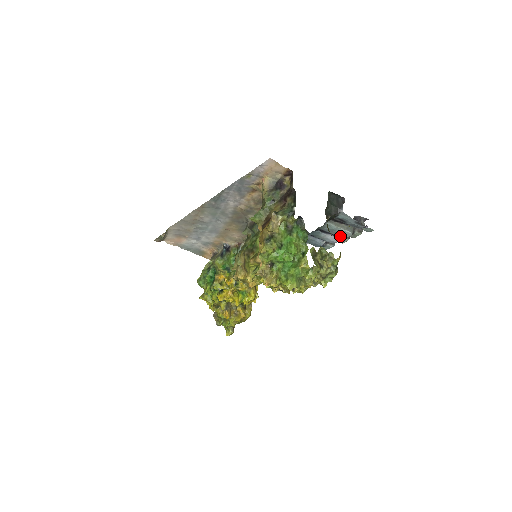
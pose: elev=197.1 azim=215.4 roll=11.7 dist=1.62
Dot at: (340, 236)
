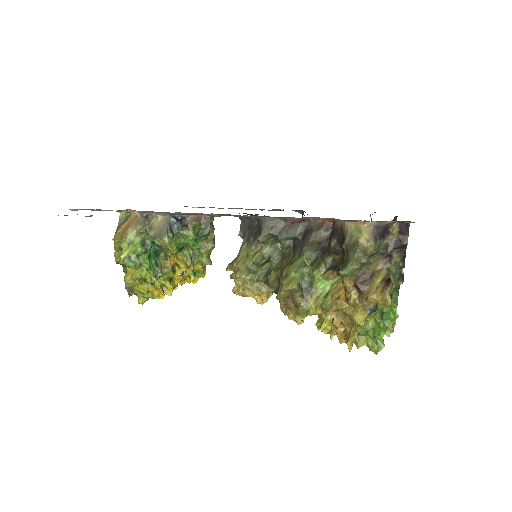
Dot at: occluded
